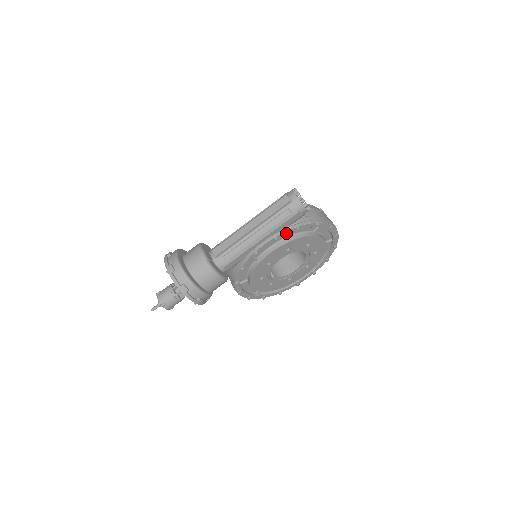
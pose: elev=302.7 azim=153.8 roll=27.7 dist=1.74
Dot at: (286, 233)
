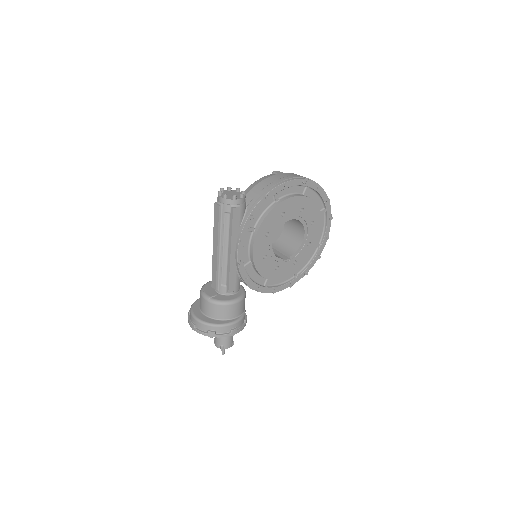
Dot at: (245, 229)
